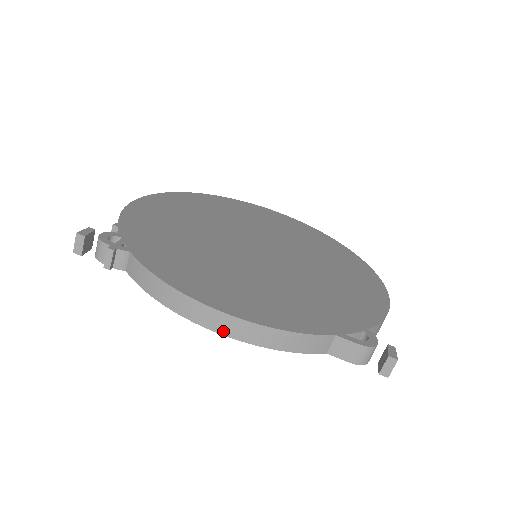
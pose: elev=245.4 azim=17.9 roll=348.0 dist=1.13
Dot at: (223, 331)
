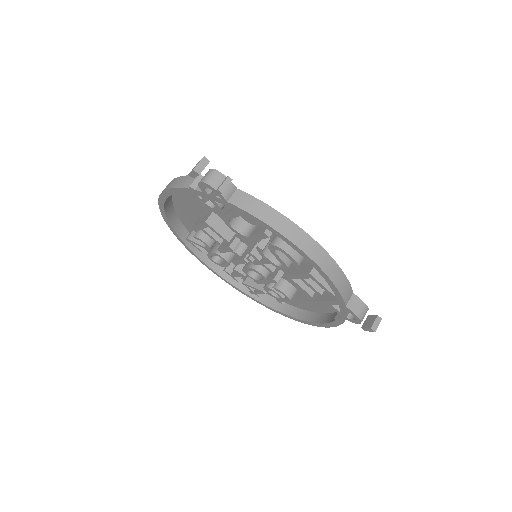
Dot at: (312, 256)
